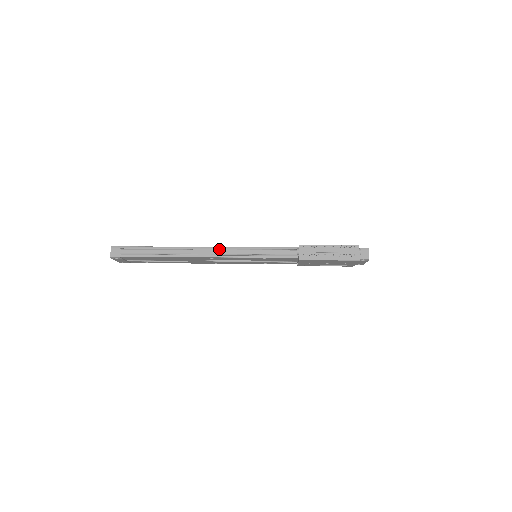
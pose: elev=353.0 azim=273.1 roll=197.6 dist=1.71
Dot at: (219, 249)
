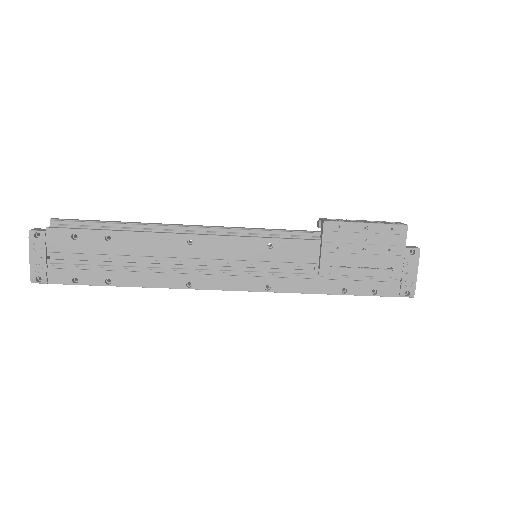
Dot at: occluded
